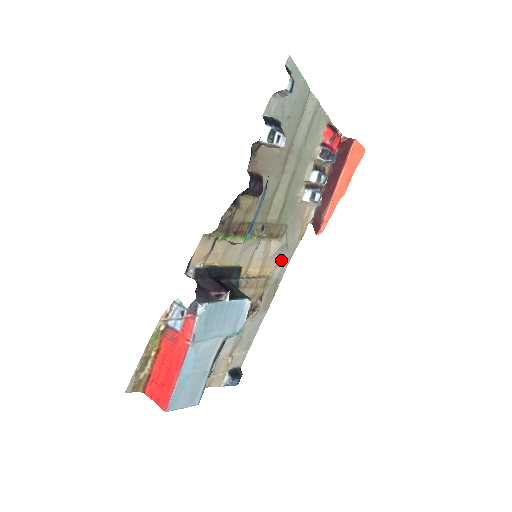
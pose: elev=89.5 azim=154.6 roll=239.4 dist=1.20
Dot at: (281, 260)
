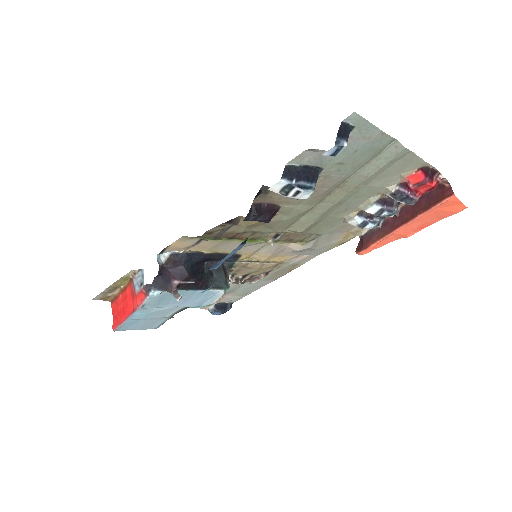
Dot at: (305, 254)
